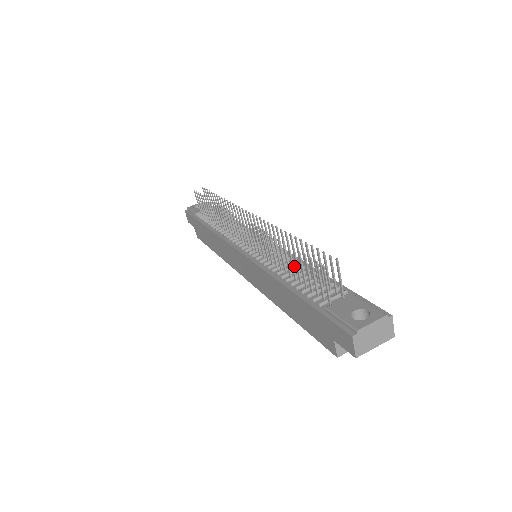
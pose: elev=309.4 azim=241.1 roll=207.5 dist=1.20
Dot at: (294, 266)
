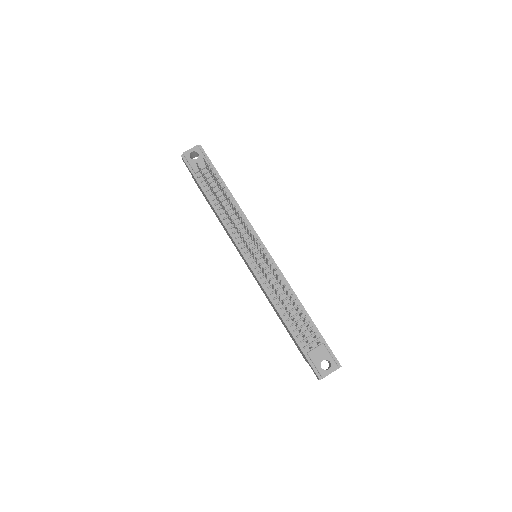
Dot at: (288, 298)
